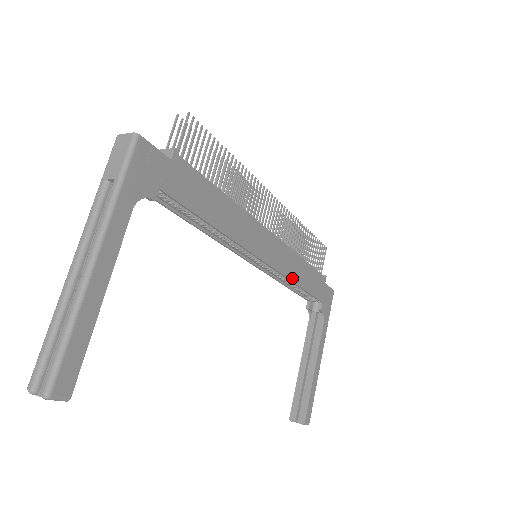
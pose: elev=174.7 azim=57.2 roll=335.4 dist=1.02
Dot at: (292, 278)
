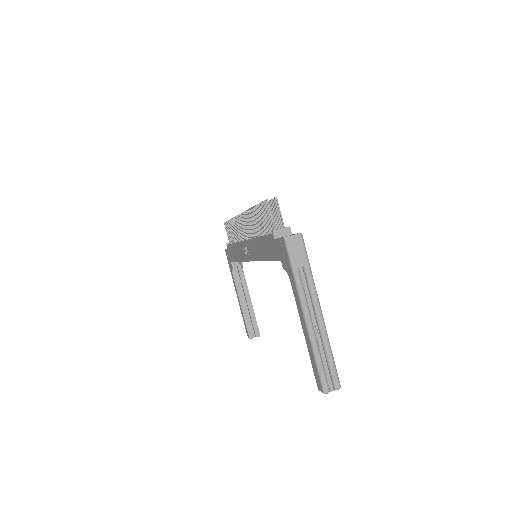
Dot at: occluded
